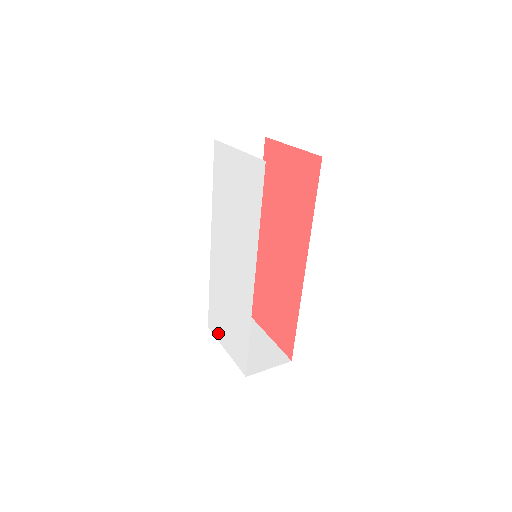
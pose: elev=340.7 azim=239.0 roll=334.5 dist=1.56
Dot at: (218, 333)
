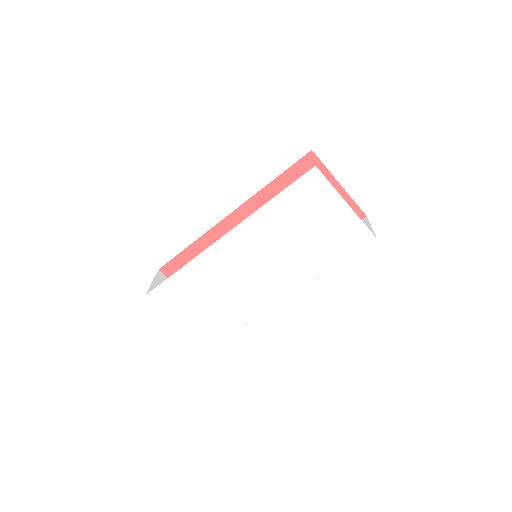
Dot at: (169, 308)
